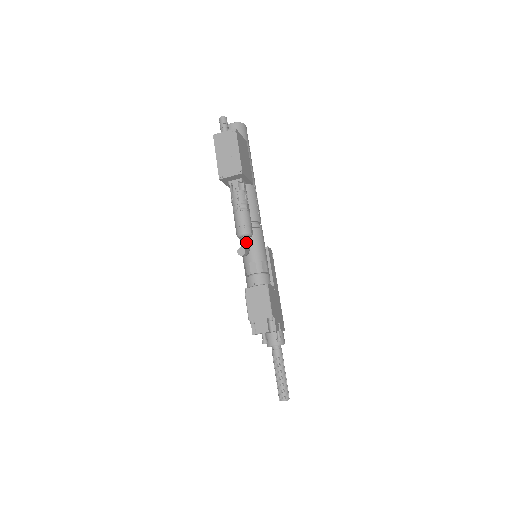
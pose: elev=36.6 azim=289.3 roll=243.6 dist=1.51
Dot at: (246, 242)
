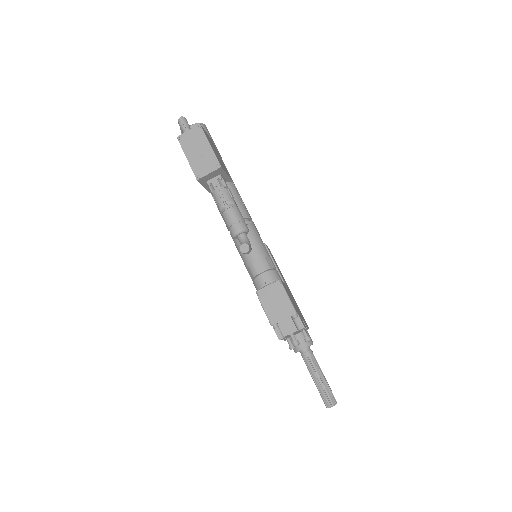
Dot at: (245, 239)
